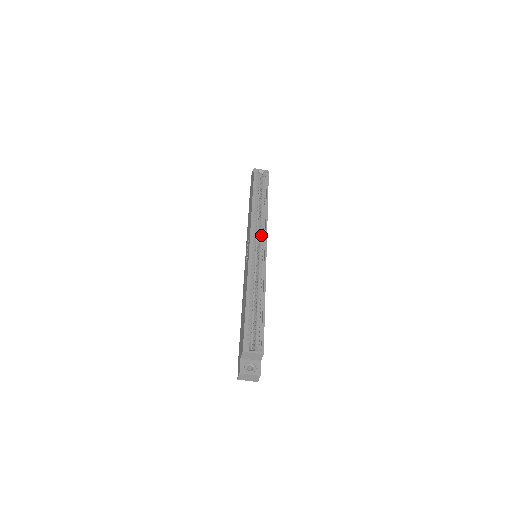
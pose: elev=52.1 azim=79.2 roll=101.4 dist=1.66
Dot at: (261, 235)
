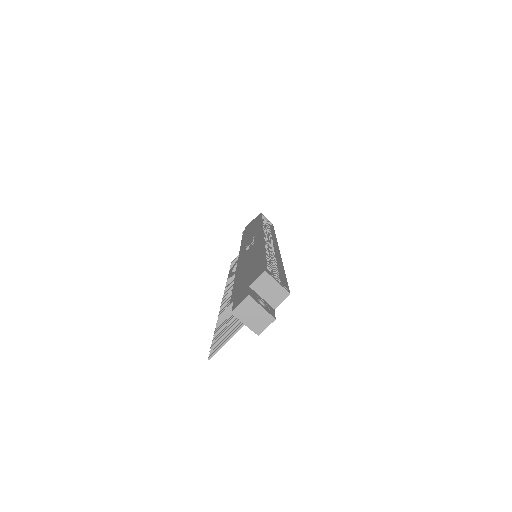
Dot at: (270, 240)
